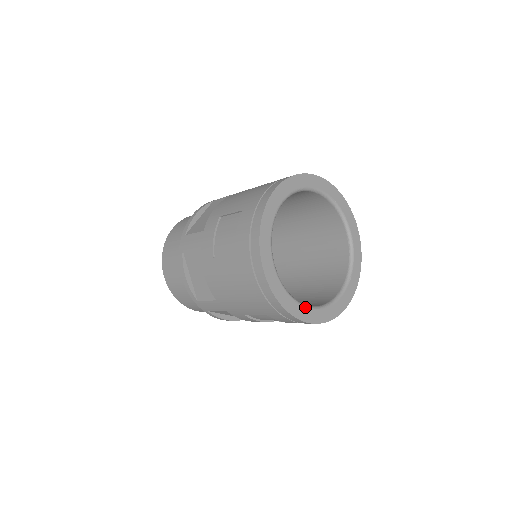
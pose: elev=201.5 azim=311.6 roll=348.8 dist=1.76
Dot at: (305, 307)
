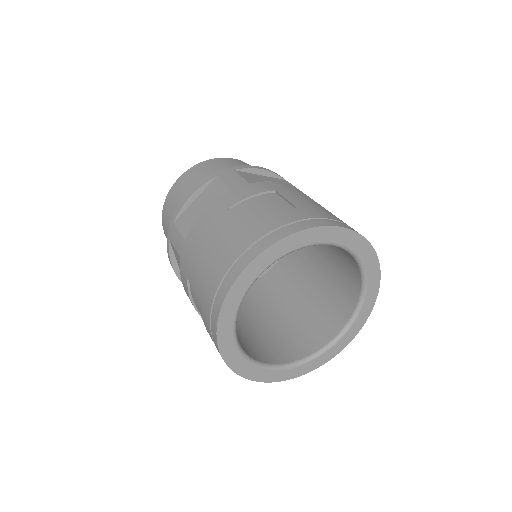
Dot at: (234, 337)
